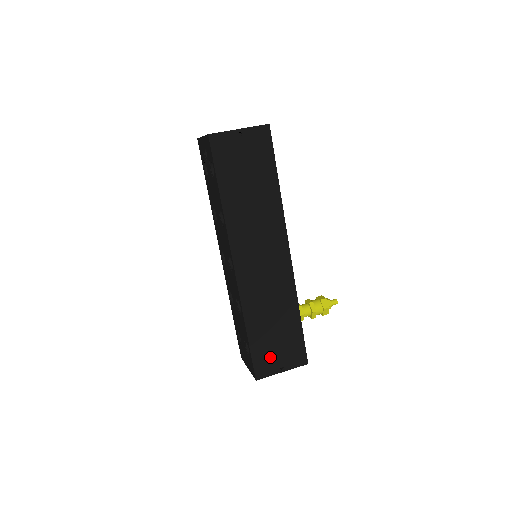
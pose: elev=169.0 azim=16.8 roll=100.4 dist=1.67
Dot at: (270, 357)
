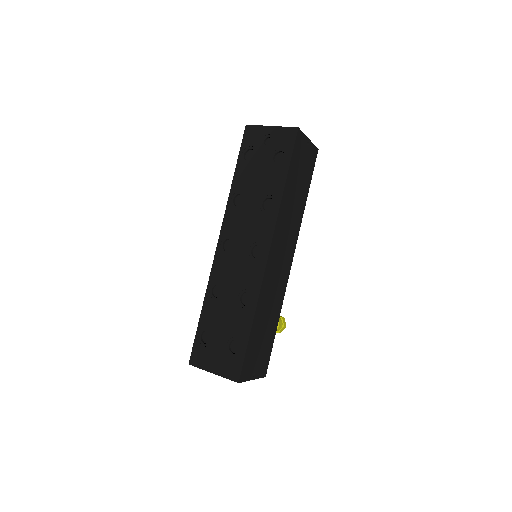
Dot at: (253, 360)
